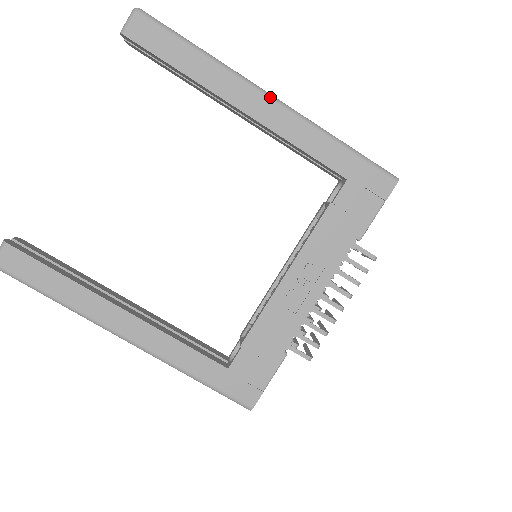
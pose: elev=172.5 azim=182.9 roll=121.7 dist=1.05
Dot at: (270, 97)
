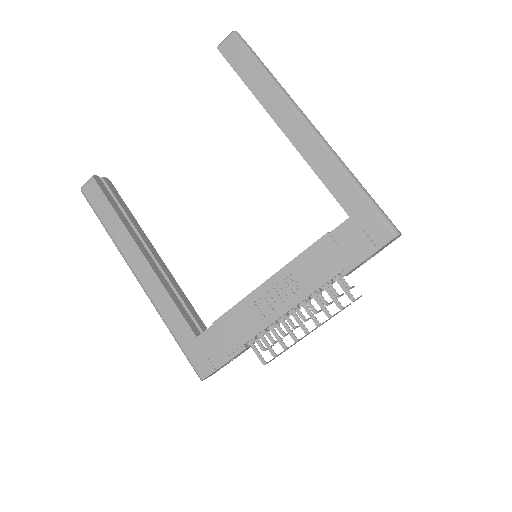
Dot at: (309, 125)
